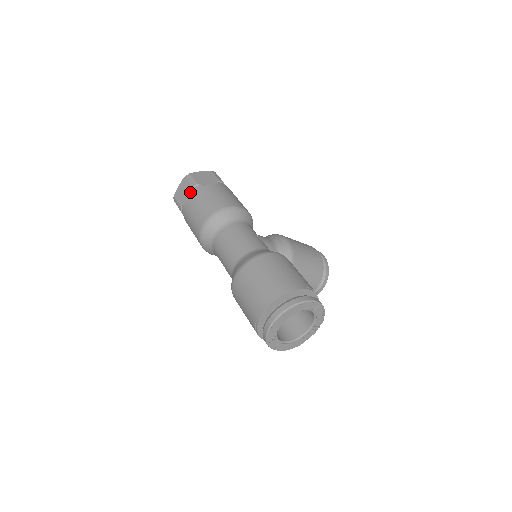
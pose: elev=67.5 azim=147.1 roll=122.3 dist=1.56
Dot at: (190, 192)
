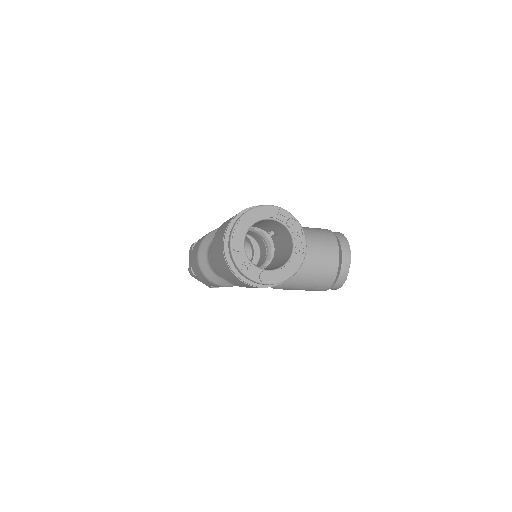
Dot at: occluded
